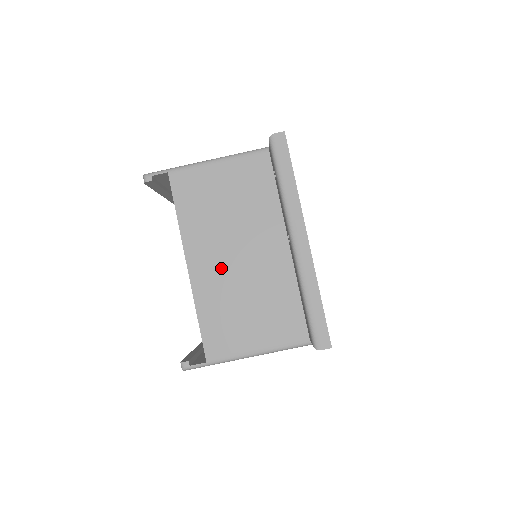
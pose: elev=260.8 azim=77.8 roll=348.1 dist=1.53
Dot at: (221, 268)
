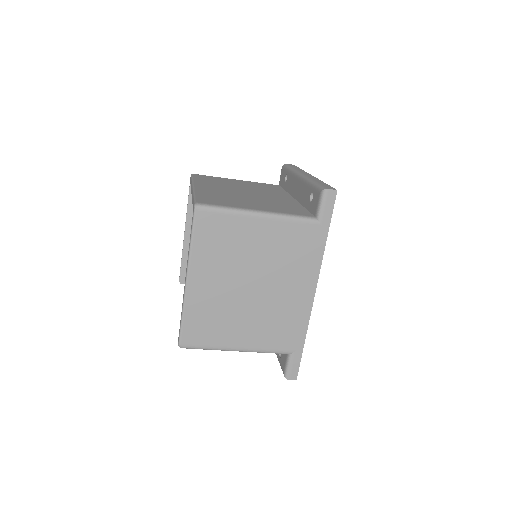
Dot at: occluded
